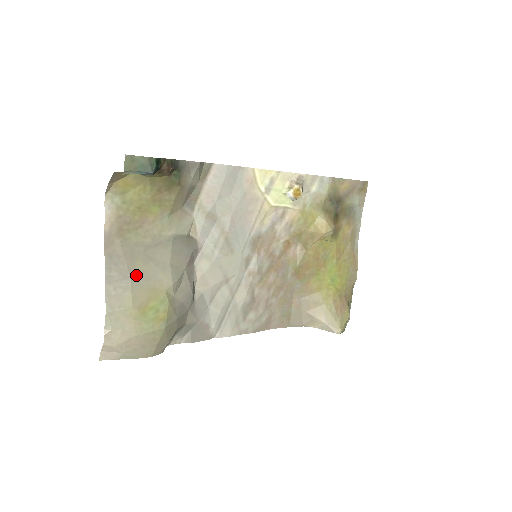
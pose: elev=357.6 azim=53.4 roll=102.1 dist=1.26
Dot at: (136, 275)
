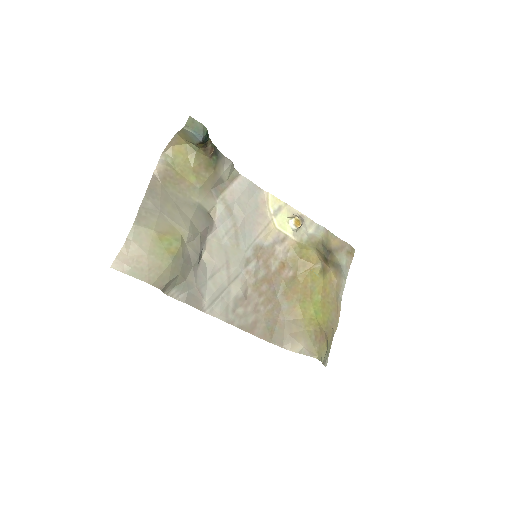
Dot at: (164, 211)
